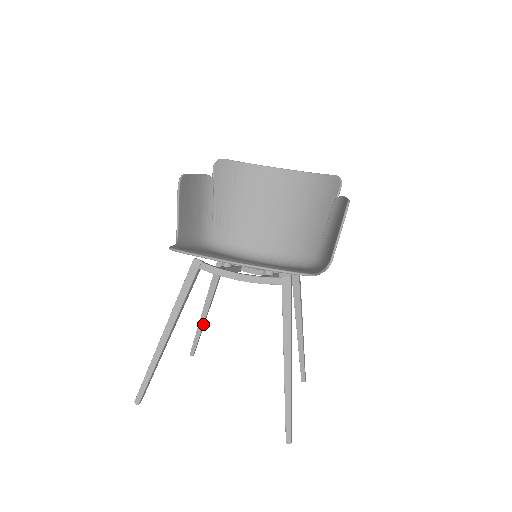
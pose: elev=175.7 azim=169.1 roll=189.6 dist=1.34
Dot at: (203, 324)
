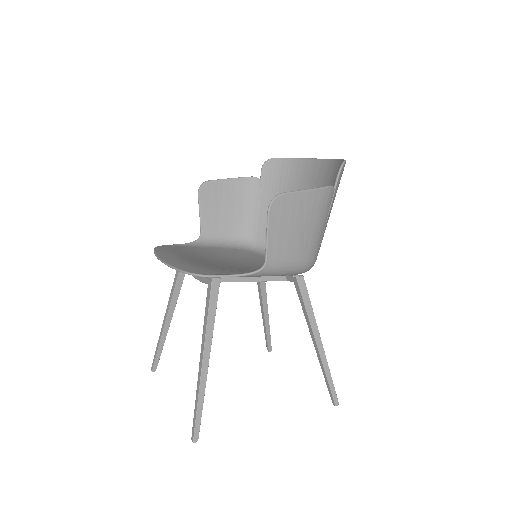
Dot at: (265, 321)
